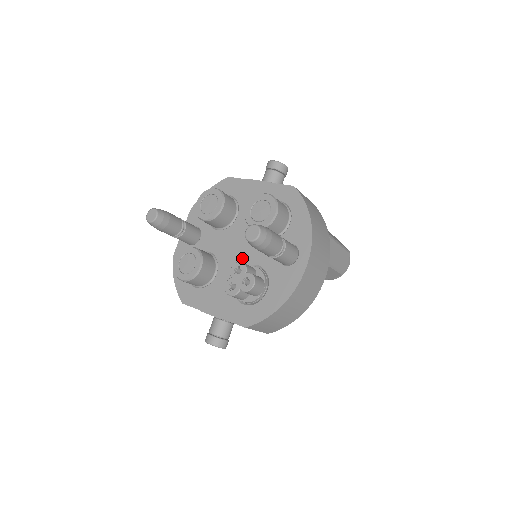
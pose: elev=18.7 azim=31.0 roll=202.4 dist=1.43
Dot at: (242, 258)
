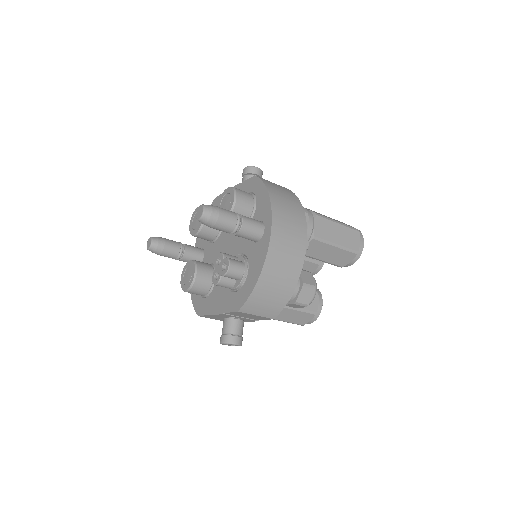
Dot at: (230, 254)
